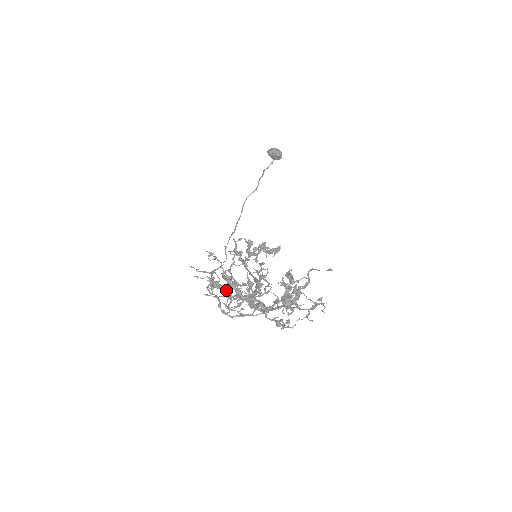
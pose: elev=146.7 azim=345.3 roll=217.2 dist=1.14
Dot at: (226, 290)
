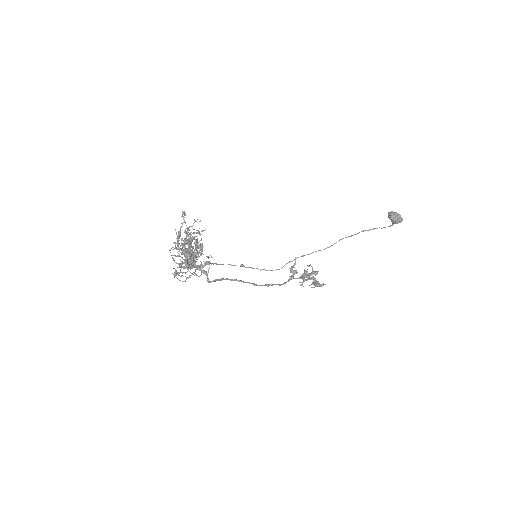
Dot at: occluded
